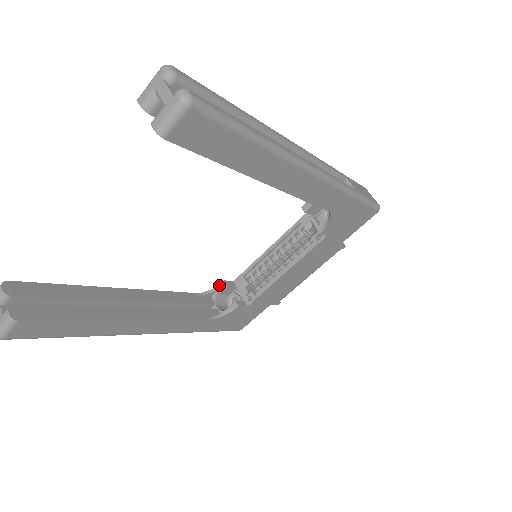
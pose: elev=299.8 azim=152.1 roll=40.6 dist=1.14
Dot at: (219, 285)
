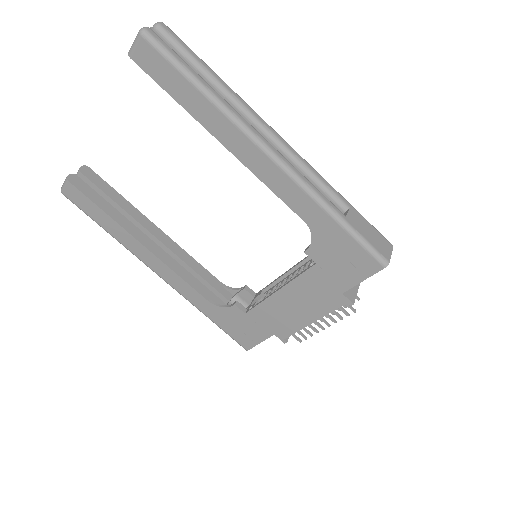
Dot at: (241, 287)
